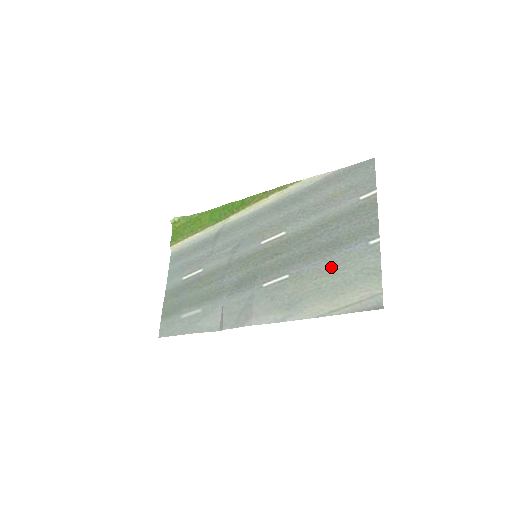
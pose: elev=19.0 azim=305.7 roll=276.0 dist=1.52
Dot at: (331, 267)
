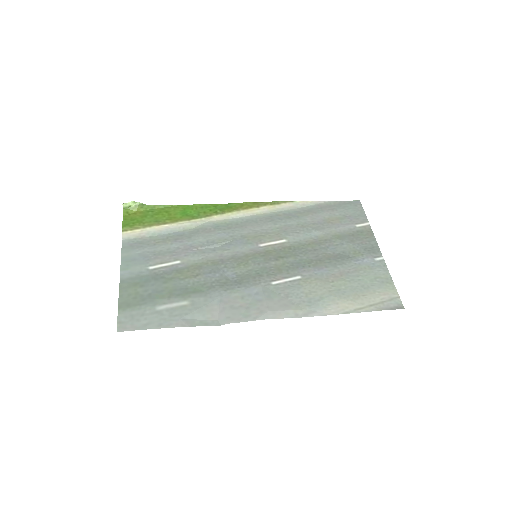
Dot at: (345, 274)
